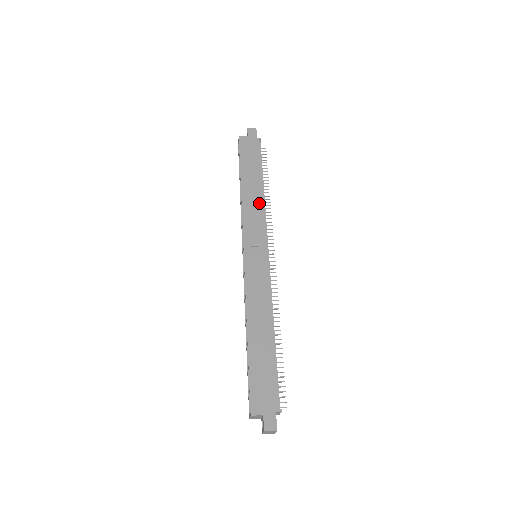
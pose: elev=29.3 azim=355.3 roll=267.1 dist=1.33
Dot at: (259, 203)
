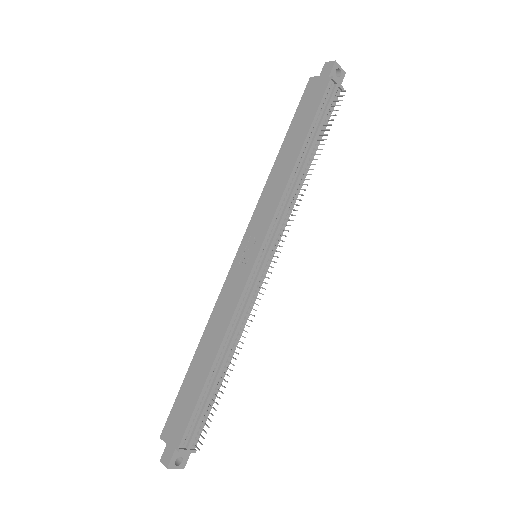
Dot at: (282, 183)
